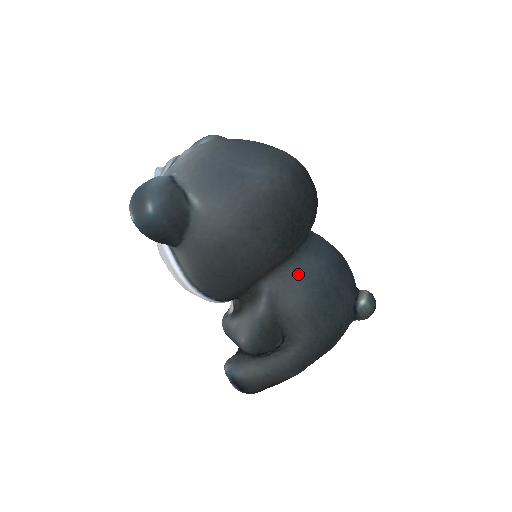
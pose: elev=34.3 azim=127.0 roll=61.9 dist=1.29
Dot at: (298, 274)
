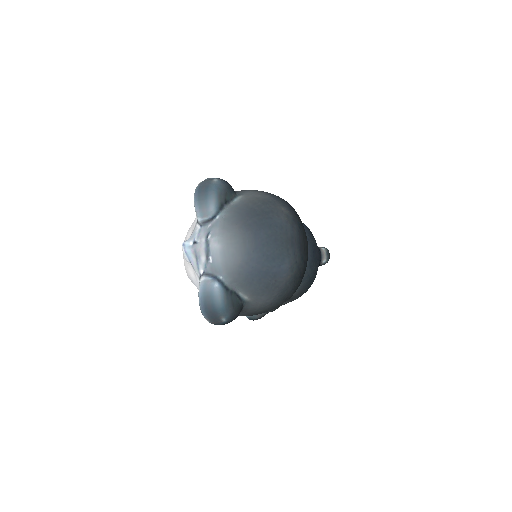
Dot at: occluded
